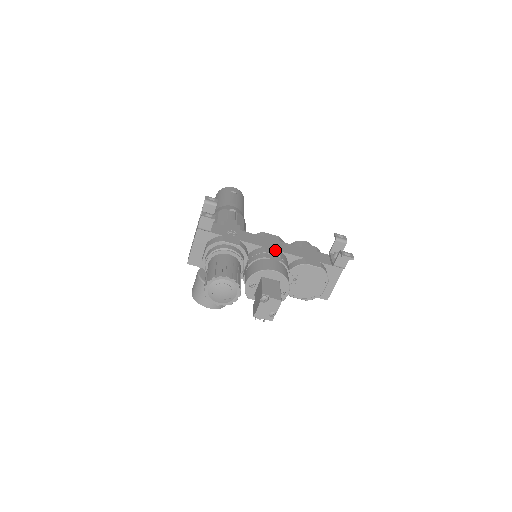
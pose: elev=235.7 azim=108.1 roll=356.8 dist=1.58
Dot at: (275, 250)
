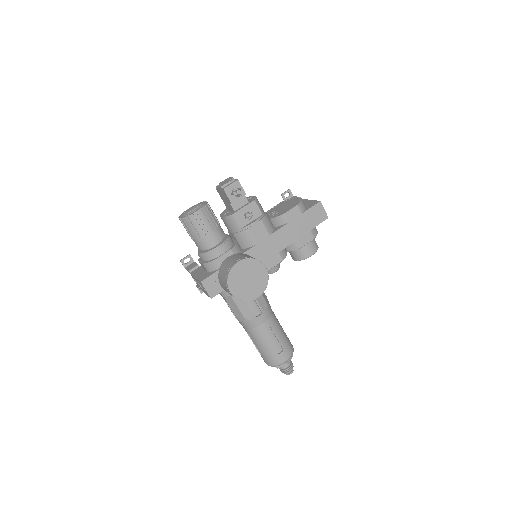
Dot at: occluded
